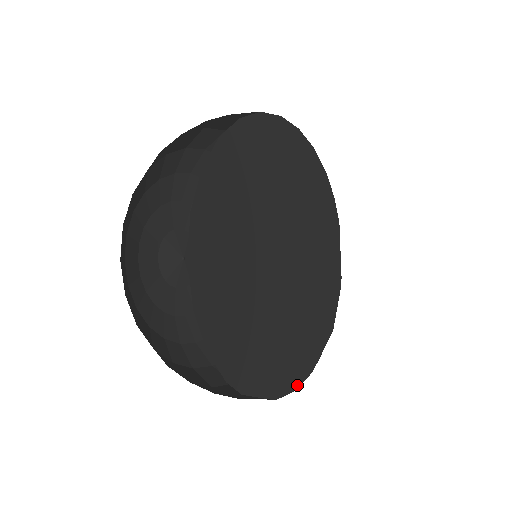
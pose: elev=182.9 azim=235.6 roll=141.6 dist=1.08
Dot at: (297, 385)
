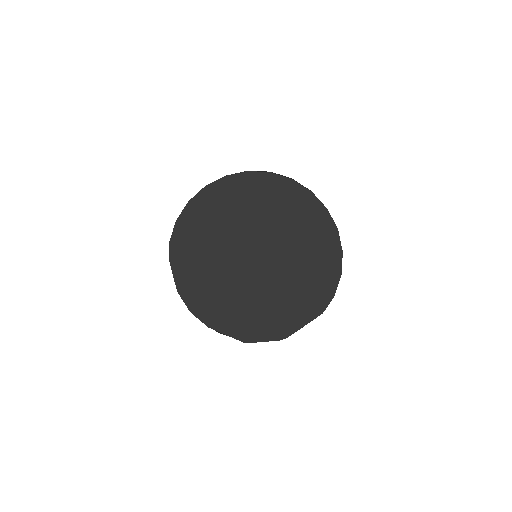
Dot at: (194, 312)
